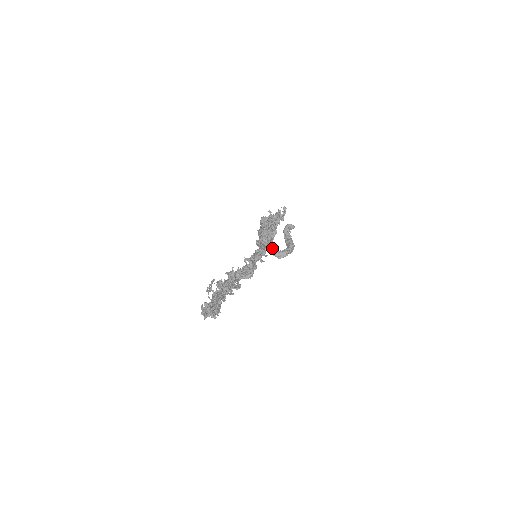
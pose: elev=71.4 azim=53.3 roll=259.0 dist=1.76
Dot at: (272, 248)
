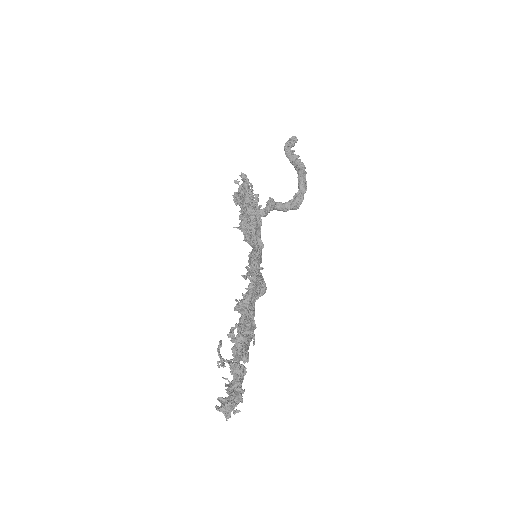
Dot at: (279, 206)
